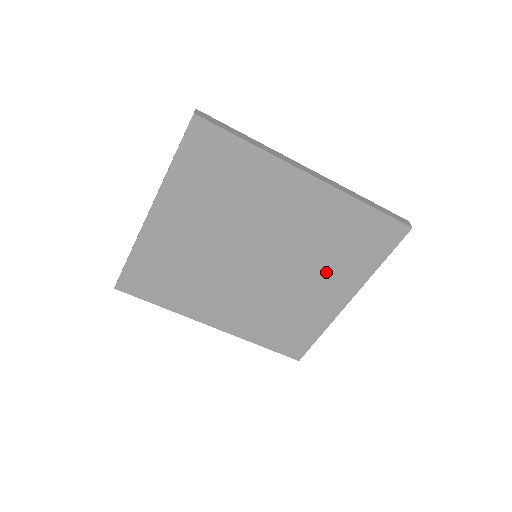
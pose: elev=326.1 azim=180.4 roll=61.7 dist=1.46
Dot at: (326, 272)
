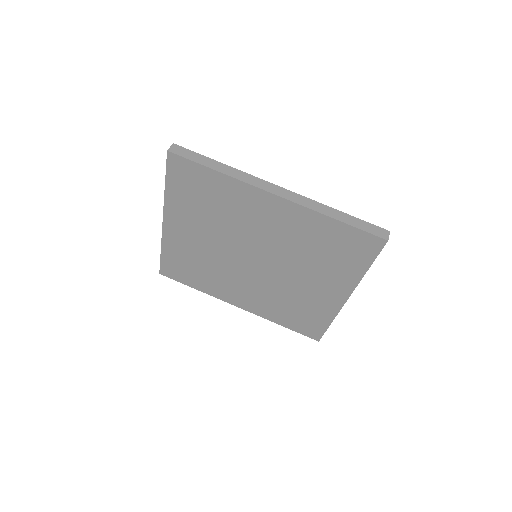
Dot at: (317, 273)
